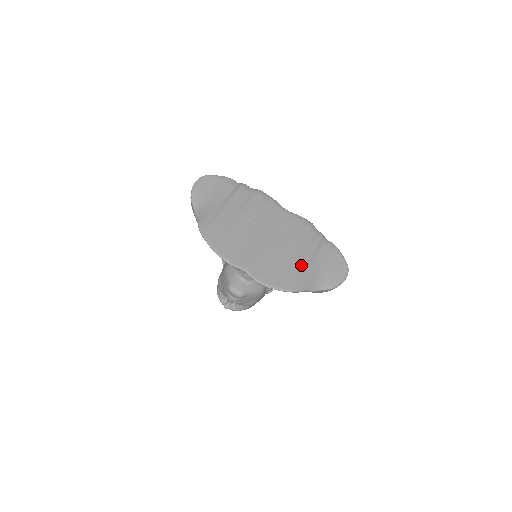
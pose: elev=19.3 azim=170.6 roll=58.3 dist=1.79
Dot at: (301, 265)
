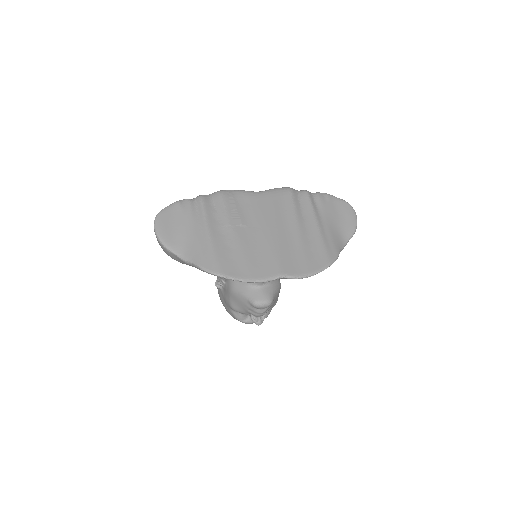
Dot at: (318, 232)
